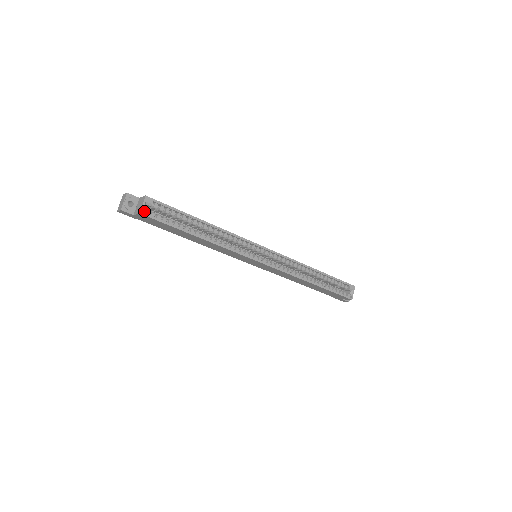
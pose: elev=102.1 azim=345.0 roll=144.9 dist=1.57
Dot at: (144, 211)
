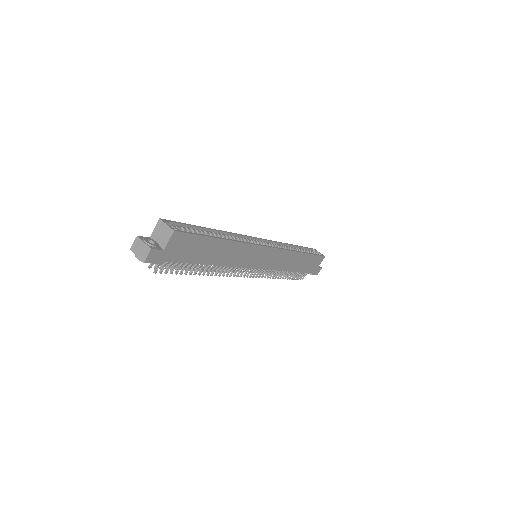
Dot at: (172, 232)
